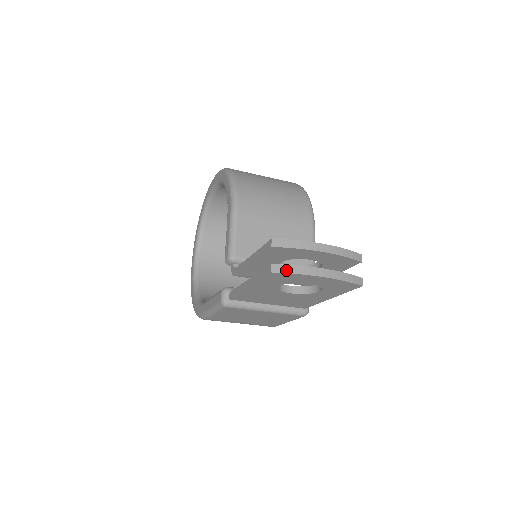
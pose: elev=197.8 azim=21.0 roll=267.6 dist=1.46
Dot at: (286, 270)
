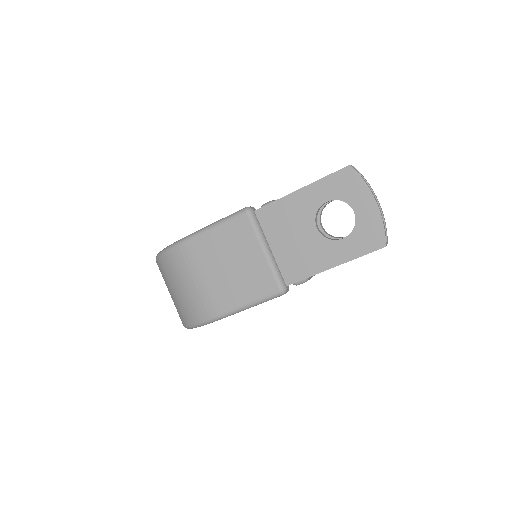
Dot at: (359, 174)
